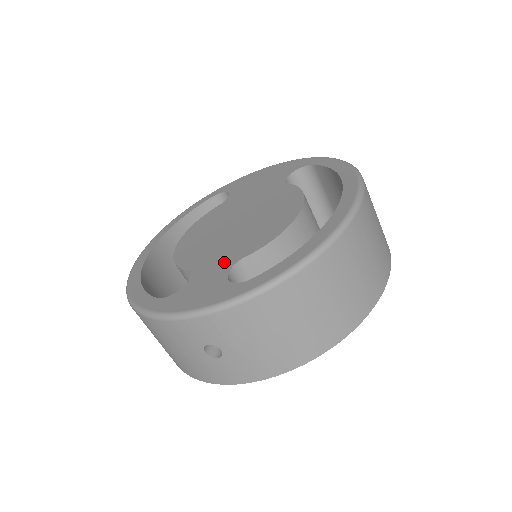
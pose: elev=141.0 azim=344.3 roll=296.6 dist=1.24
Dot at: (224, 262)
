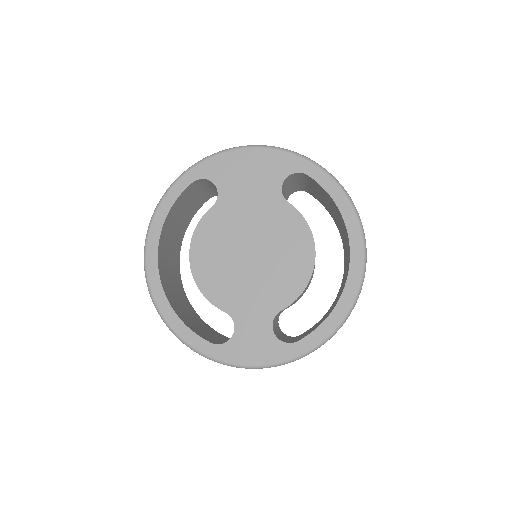
Dot at: (262, 312)
